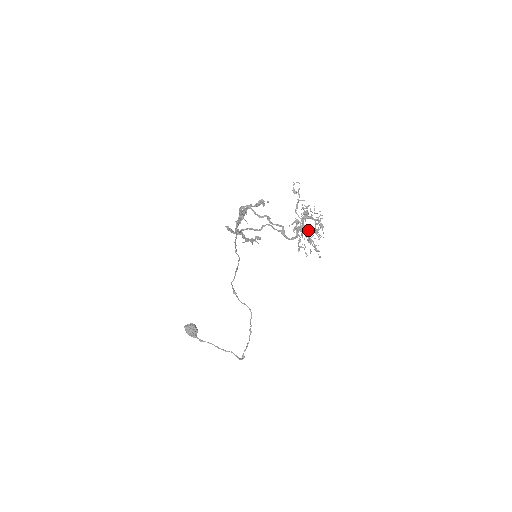
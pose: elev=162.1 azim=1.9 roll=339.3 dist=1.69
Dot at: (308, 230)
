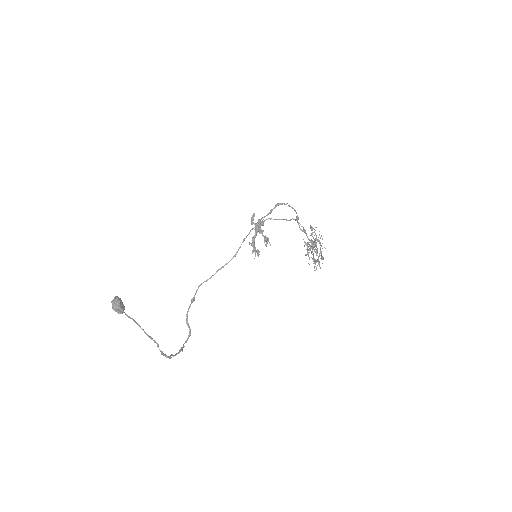
Dot at: (313, 253)
